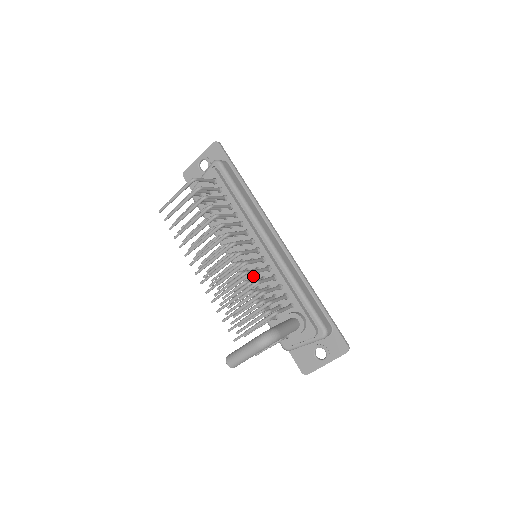
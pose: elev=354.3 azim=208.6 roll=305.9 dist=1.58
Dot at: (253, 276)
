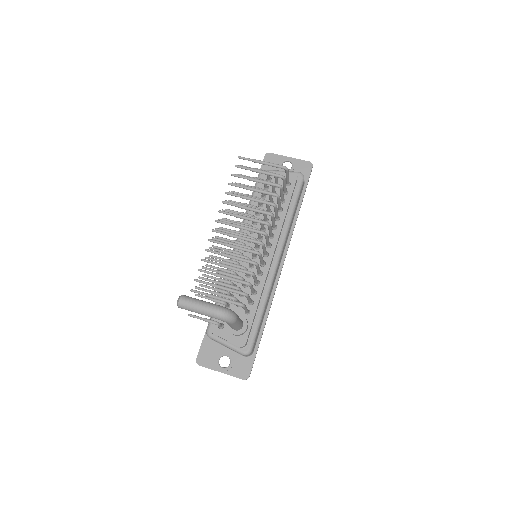
Dot at: occluded
